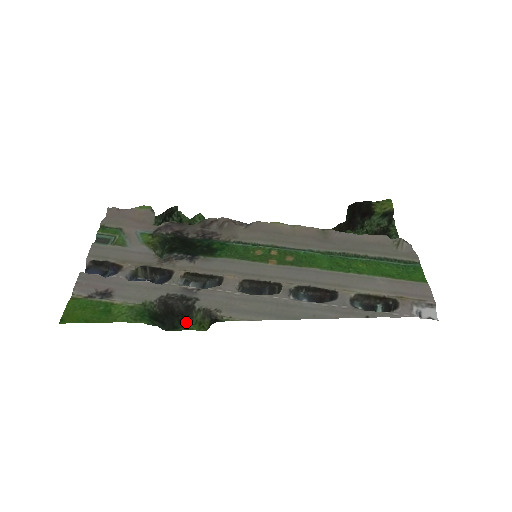
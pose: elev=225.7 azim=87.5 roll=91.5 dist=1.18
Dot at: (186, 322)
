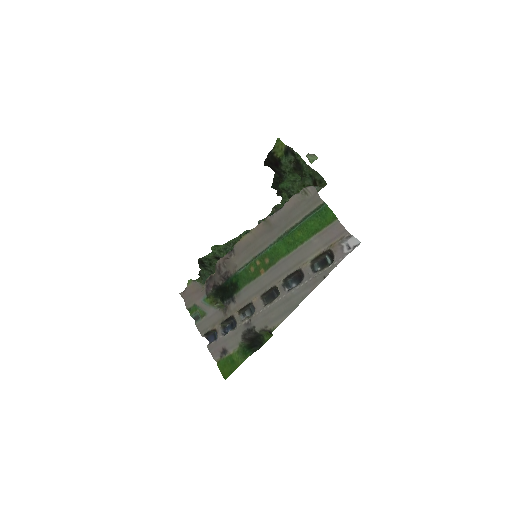
Dot at: (262, 337)
